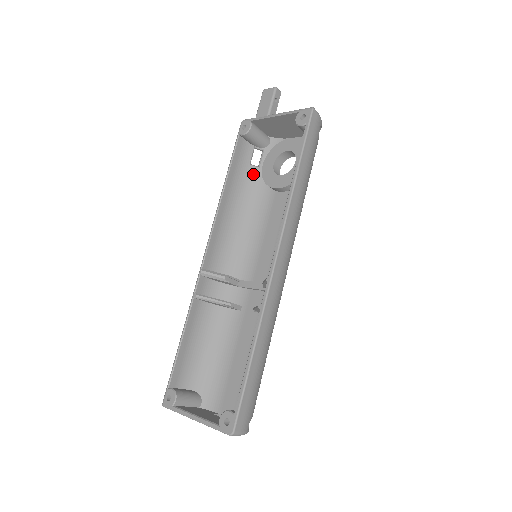
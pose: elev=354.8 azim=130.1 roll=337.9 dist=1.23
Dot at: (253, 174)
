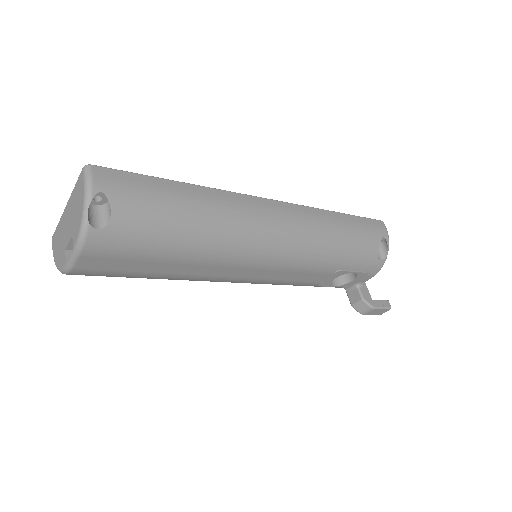
Dot at: occluded
